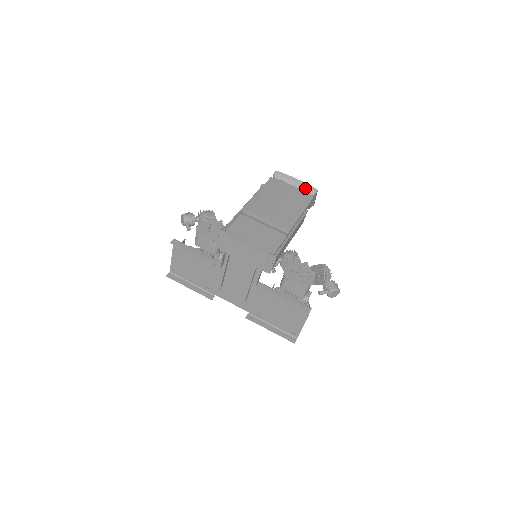
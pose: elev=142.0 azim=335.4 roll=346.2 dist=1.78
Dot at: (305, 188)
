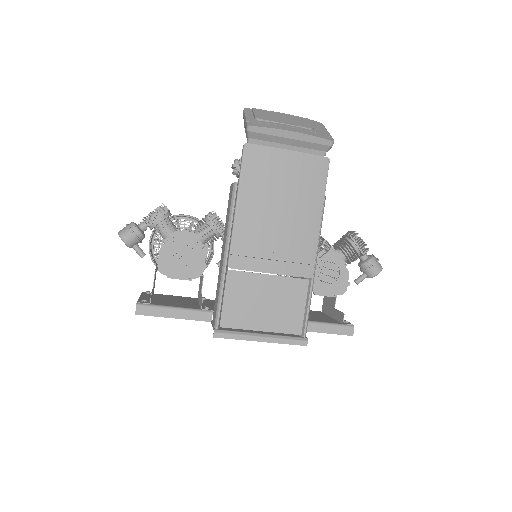
Dot at: (311, 145)
